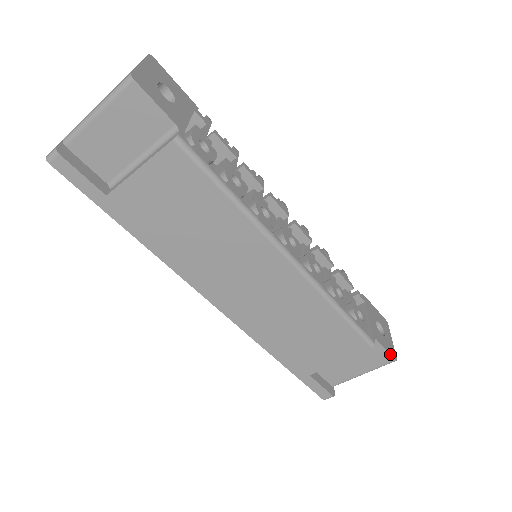
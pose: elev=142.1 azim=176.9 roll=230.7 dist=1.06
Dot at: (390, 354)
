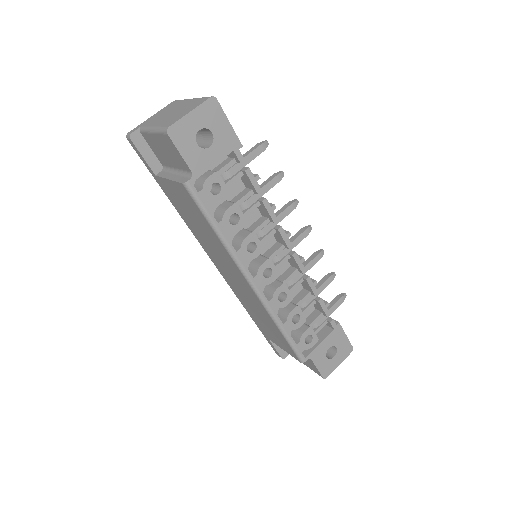
Dot at: (320, 373)
